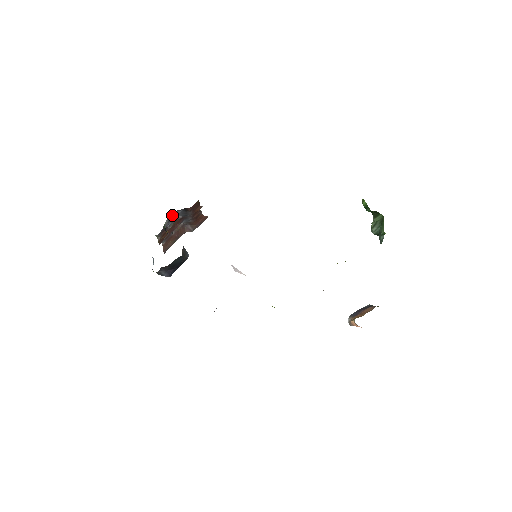
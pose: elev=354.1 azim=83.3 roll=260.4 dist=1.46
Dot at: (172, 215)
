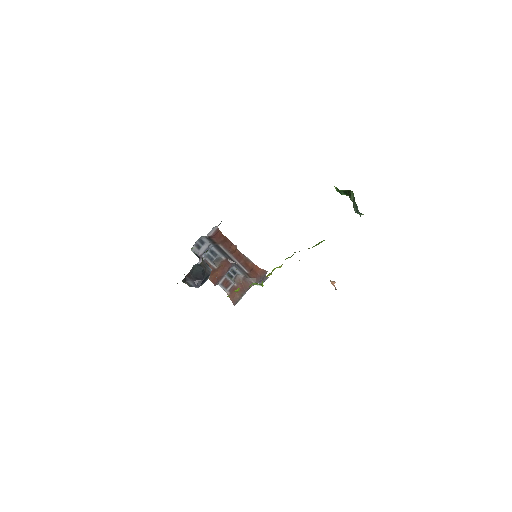
Dot at: (199, 243)
